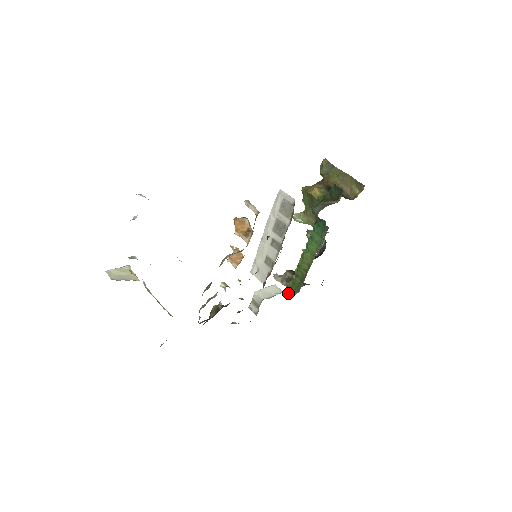
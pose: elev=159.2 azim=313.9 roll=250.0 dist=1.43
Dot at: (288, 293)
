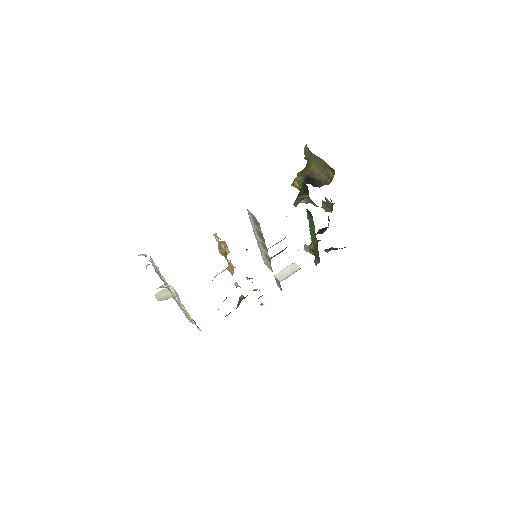
Dot at: (314, 262)
